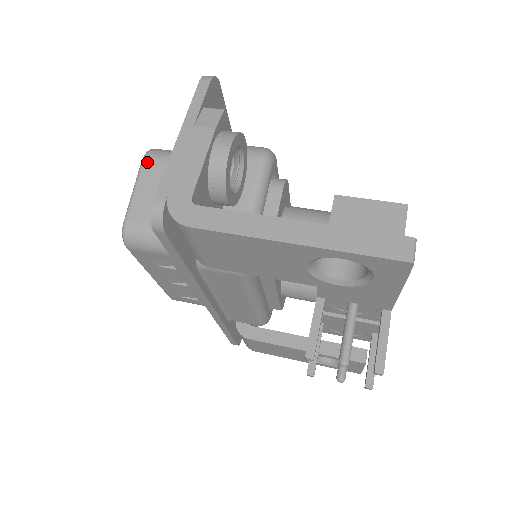
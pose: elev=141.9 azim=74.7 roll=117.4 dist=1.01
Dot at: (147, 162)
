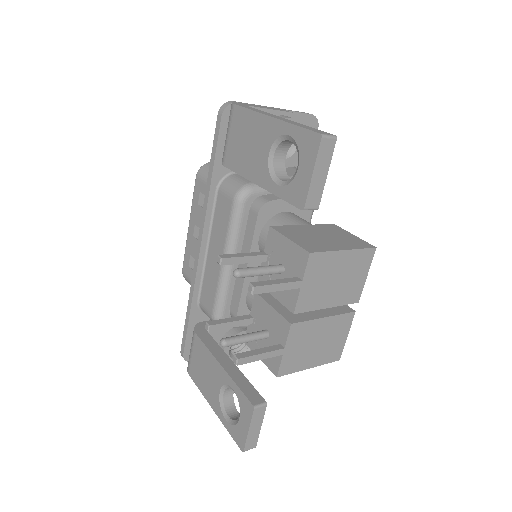
Dot at: occluded
